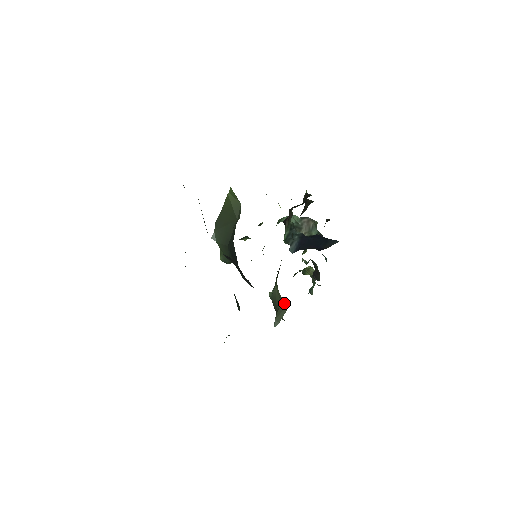
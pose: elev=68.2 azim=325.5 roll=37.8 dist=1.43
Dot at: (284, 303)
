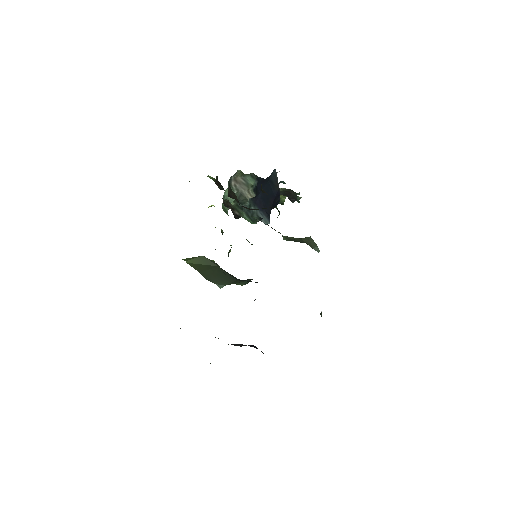
Dot at: (304, 238)
